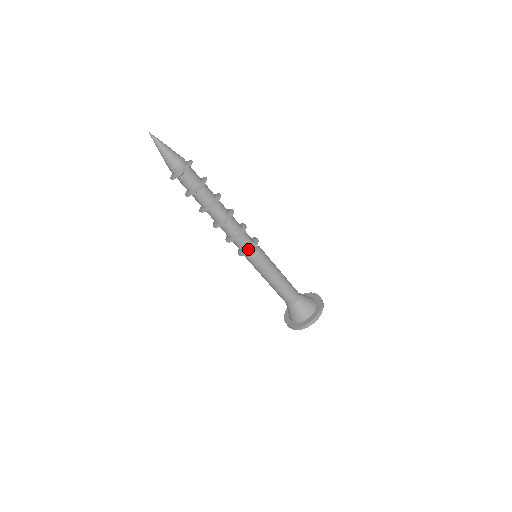
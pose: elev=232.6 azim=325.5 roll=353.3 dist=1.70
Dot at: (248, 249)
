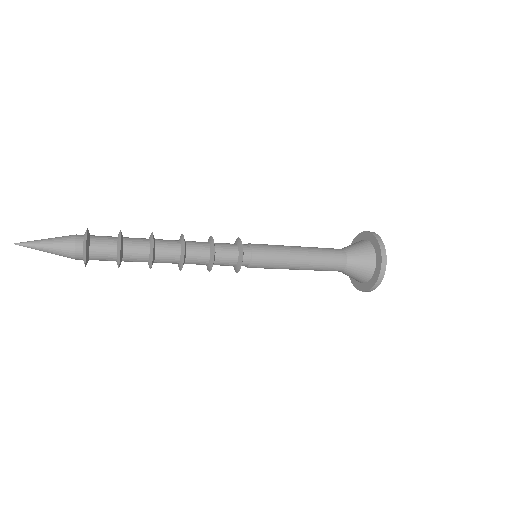
Dot at: occluded
